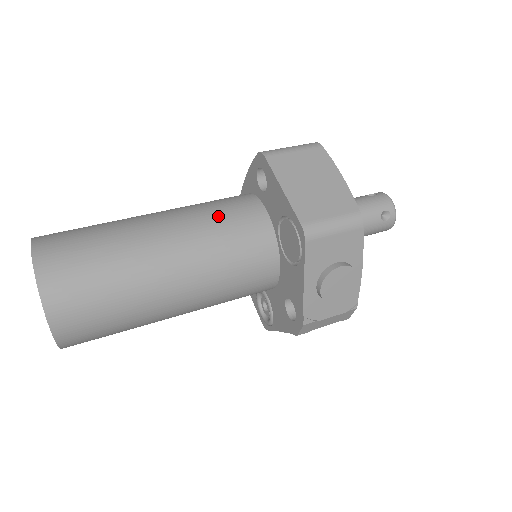
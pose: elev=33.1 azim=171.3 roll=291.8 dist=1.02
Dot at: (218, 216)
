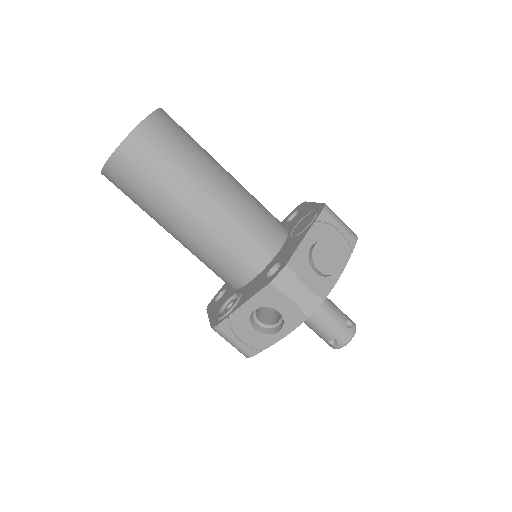
Dot at: occluded
